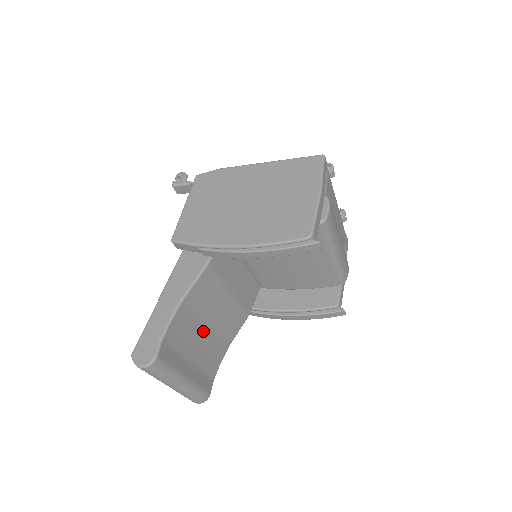
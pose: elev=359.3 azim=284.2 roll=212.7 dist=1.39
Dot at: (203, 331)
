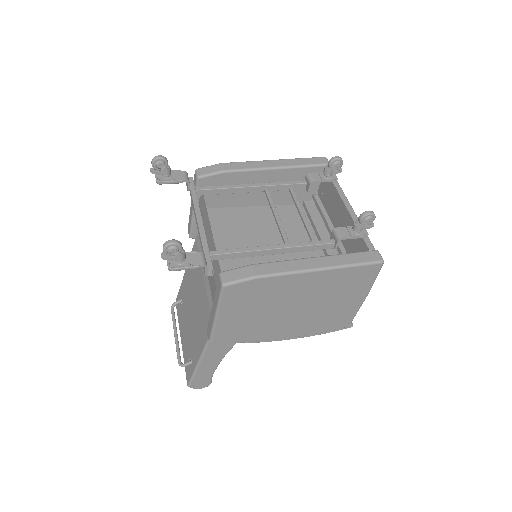
Dot at: occluded
